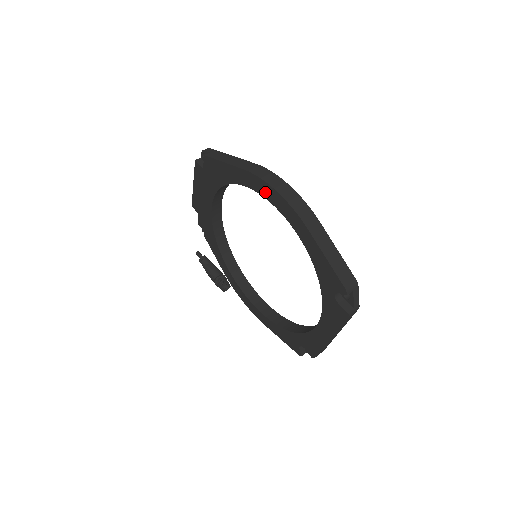
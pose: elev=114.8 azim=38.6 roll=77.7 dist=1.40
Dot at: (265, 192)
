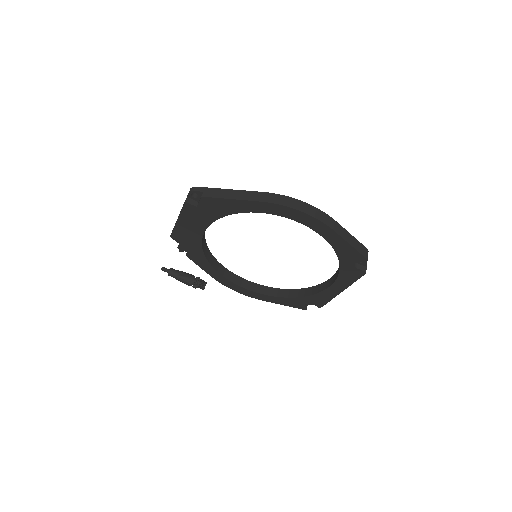
Dot at: (286, 214)
